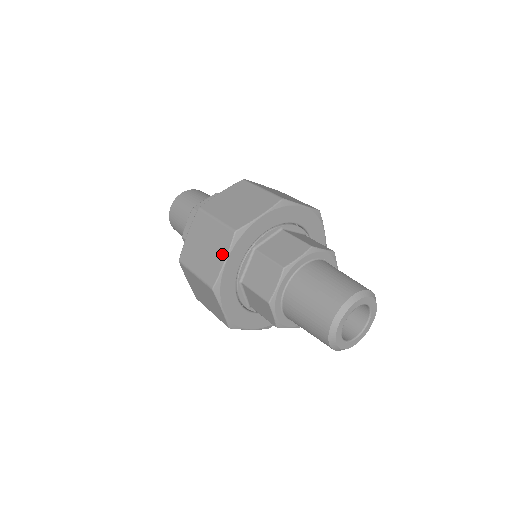
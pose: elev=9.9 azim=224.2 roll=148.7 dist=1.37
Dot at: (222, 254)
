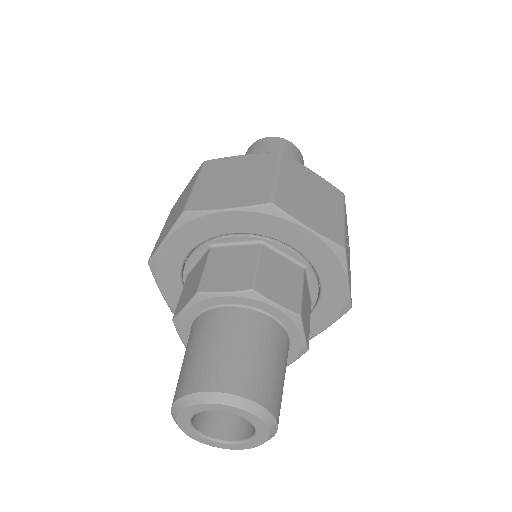
Dot at: occluded
